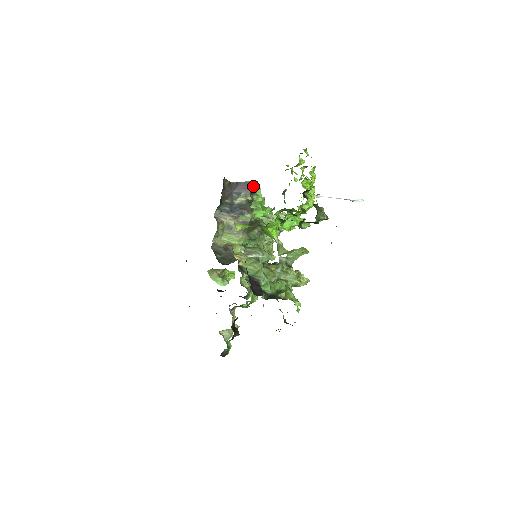
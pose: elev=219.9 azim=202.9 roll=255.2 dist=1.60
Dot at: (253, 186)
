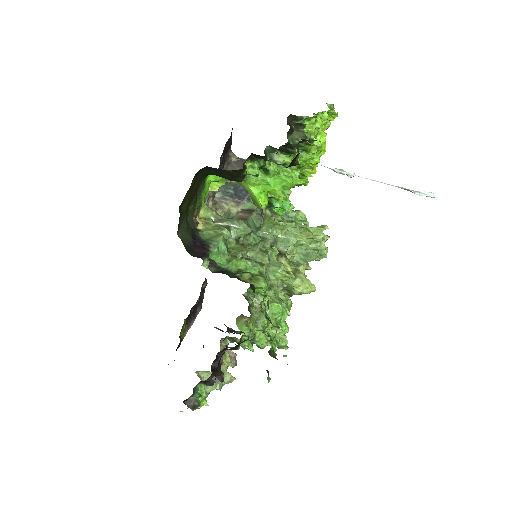
Dot at: occluded
